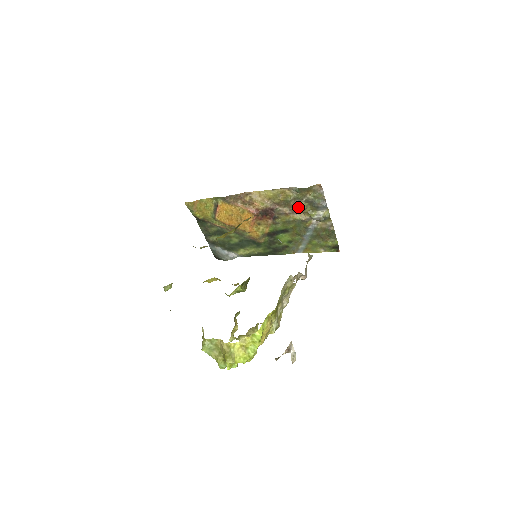
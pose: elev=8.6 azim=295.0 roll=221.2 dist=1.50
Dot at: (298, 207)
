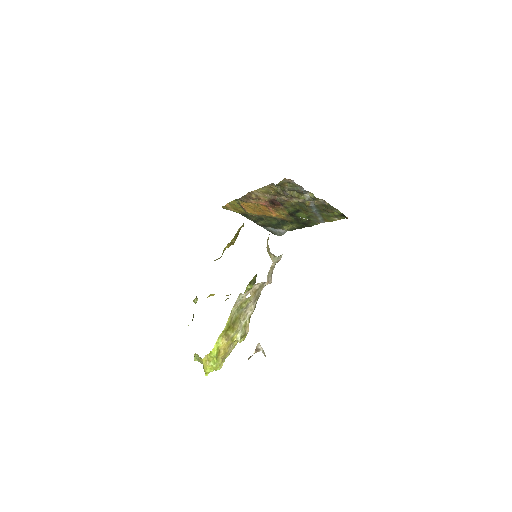
Dot at: (289, 195)
